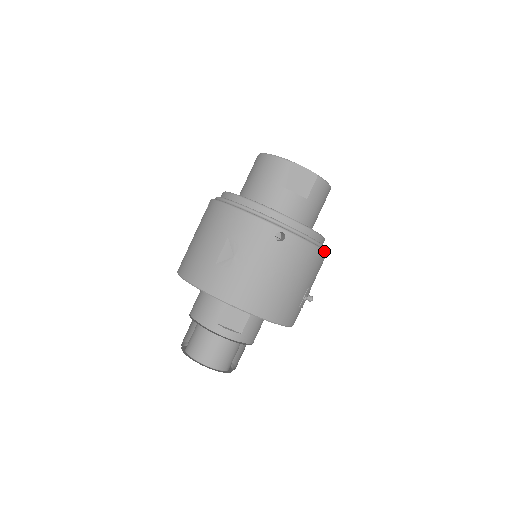
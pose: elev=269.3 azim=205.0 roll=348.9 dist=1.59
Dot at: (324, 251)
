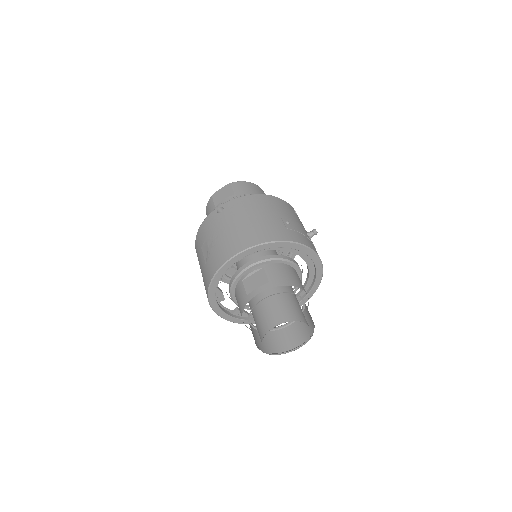
Dot at: (269, 195)
